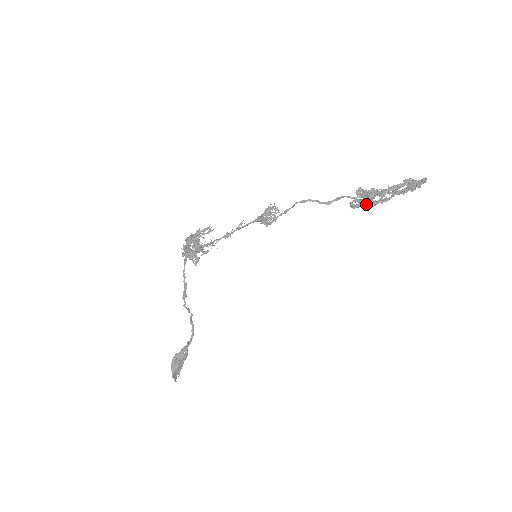
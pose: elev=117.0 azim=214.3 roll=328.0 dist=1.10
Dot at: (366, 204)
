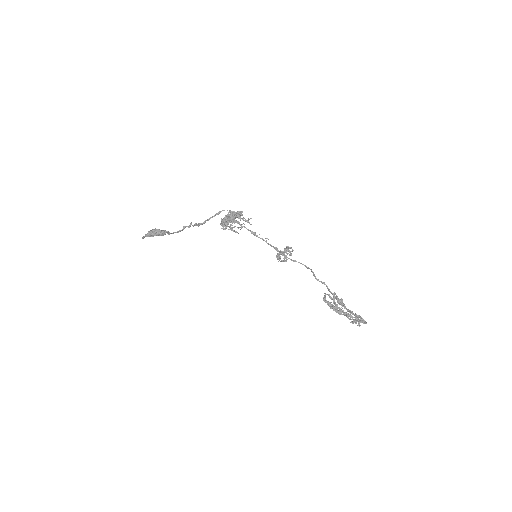
Dot at: (330, 307)
